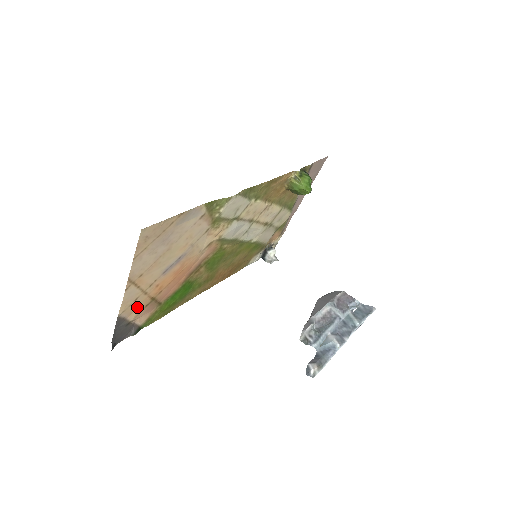
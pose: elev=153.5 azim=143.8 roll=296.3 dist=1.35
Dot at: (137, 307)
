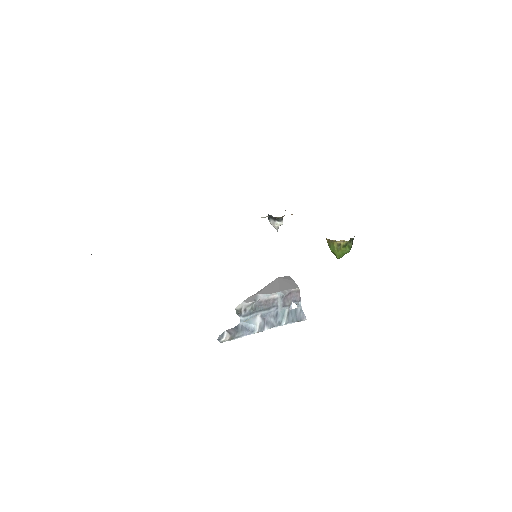
Dot at: occluded
